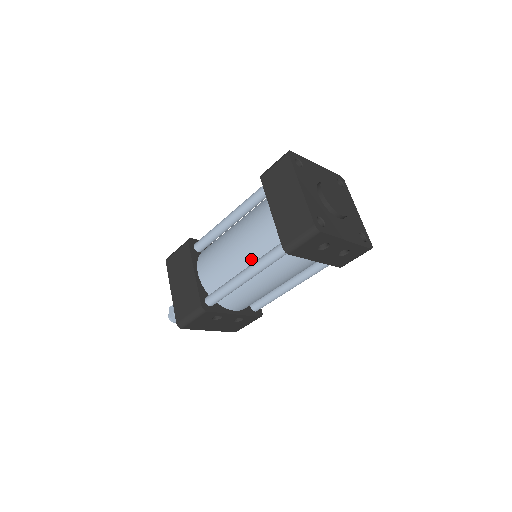
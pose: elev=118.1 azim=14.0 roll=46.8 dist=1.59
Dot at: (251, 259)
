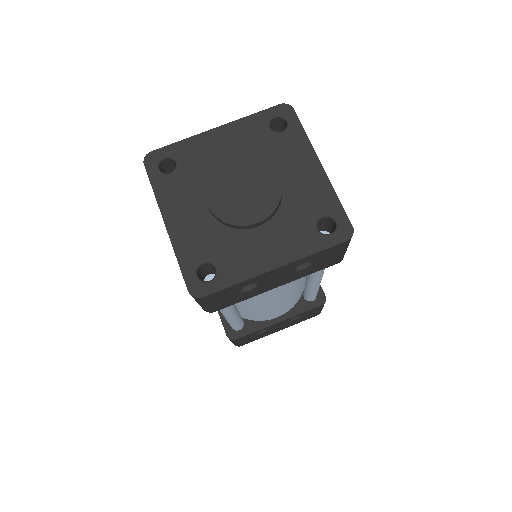
Dot at: occluded
